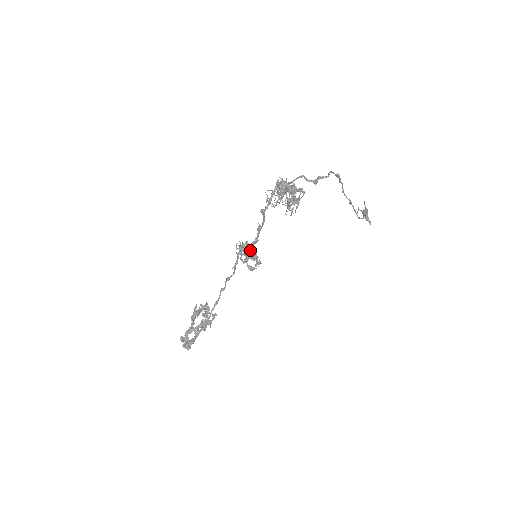
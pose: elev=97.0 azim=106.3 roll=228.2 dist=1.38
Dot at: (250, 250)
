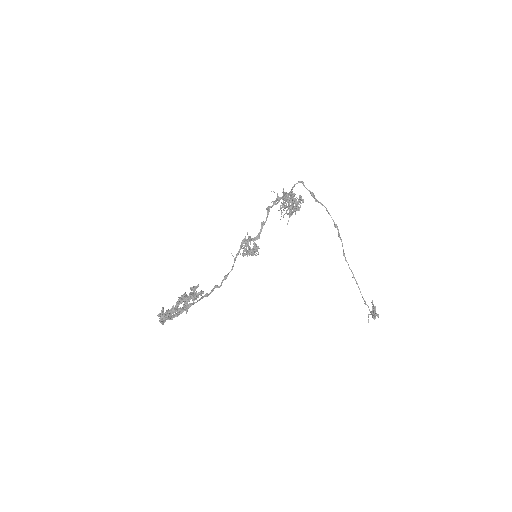
Dot at: occluded
